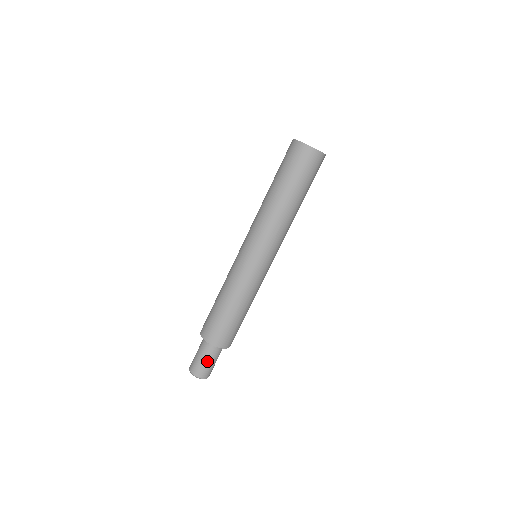
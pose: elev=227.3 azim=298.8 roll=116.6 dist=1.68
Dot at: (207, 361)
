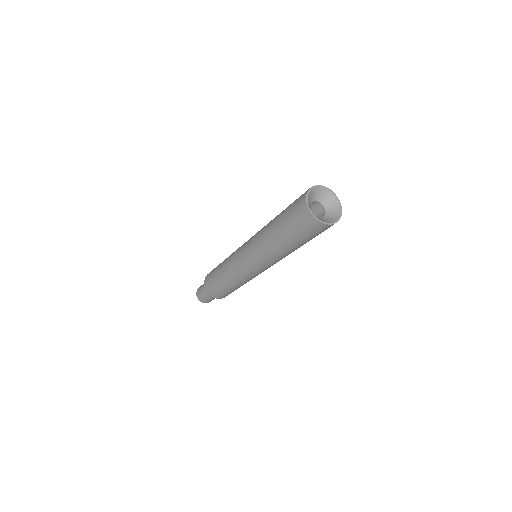
Dot at: (211, 299)
